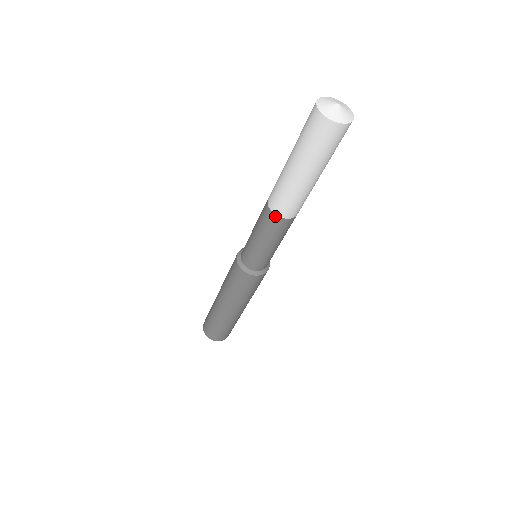
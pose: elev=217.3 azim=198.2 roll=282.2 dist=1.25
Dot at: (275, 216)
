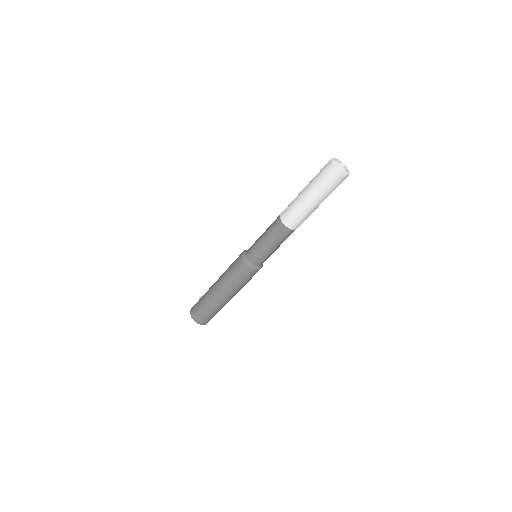
Dot at: (281, 223)
